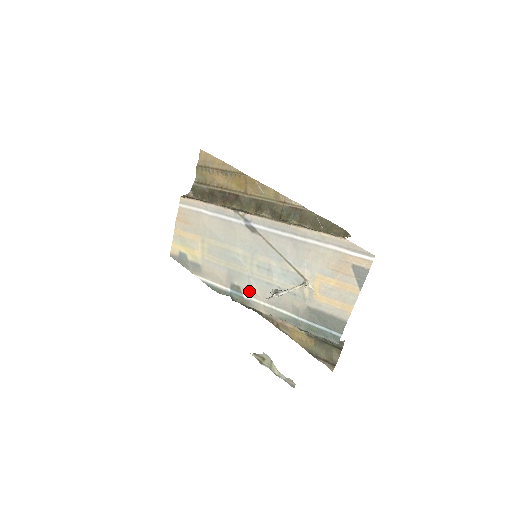
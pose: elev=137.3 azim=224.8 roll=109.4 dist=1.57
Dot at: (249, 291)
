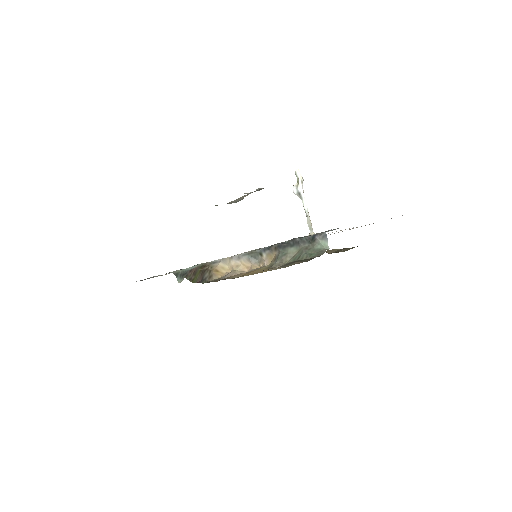
Dot at: occluded
